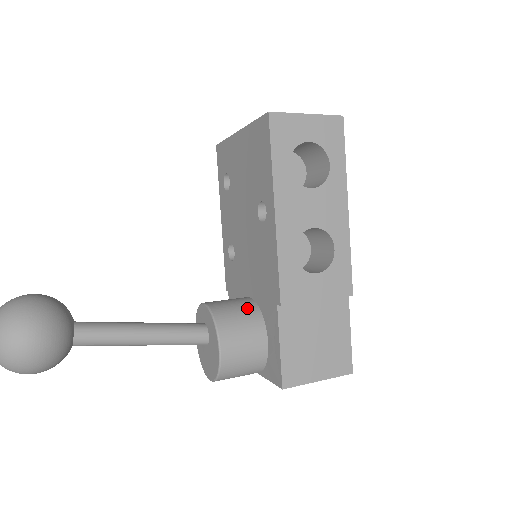
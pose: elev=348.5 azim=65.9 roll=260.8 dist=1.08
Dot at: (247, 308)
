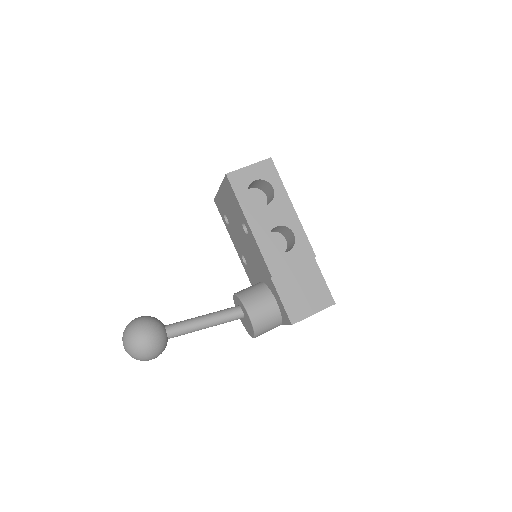
Dot at: (259, 287)
